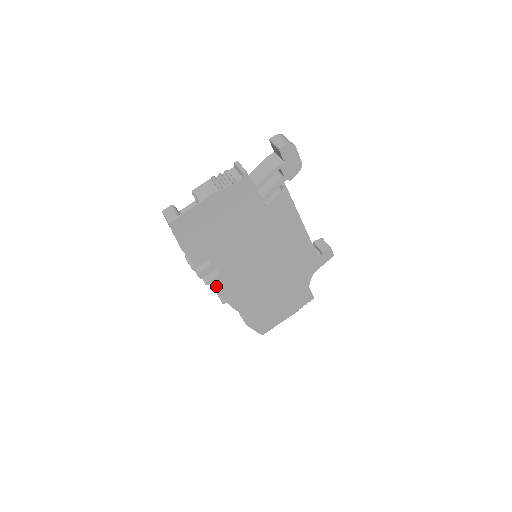
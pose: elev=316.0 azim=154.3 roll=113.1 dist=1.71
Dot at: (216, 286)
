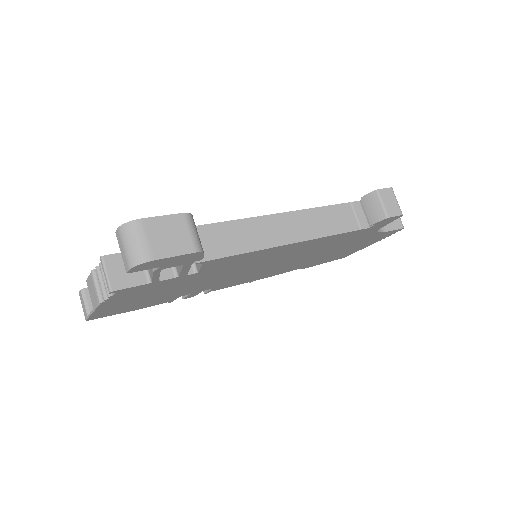
Dot at: (222, 288)
